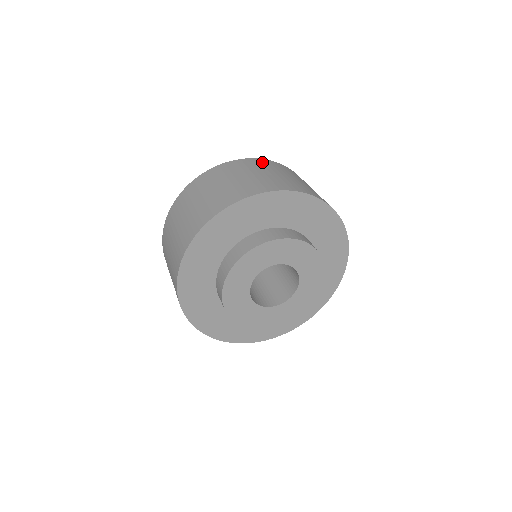
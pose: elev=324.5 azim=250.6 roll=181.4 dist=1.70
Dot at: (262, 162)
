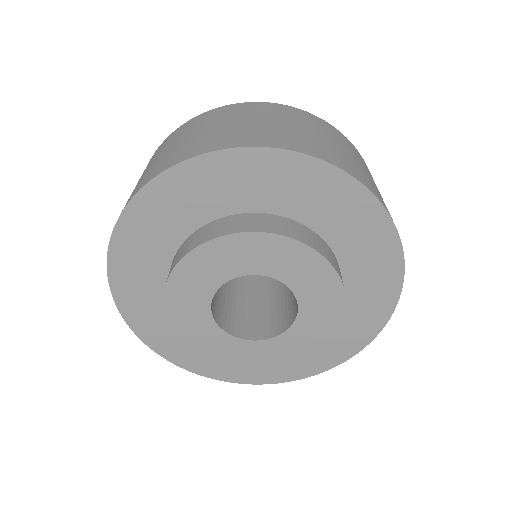
Dot at: (290, 110)
